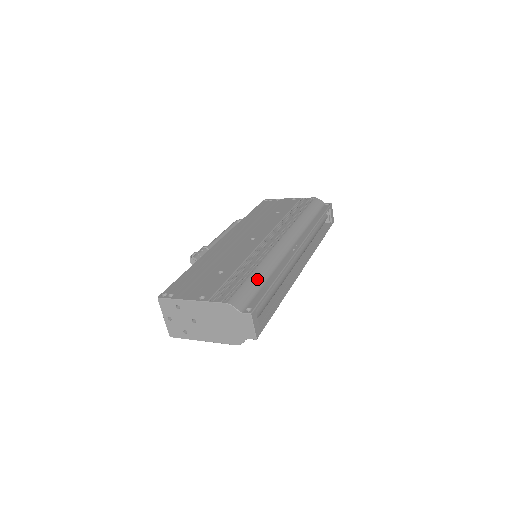
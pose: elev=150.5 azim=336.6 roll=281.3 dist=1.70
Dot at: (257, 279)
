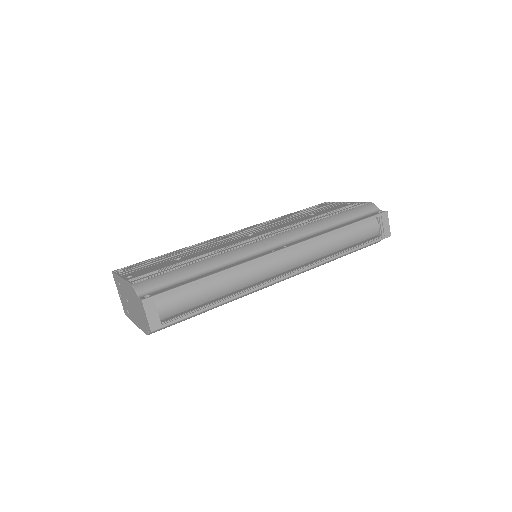
Dot at: (191, 270)
